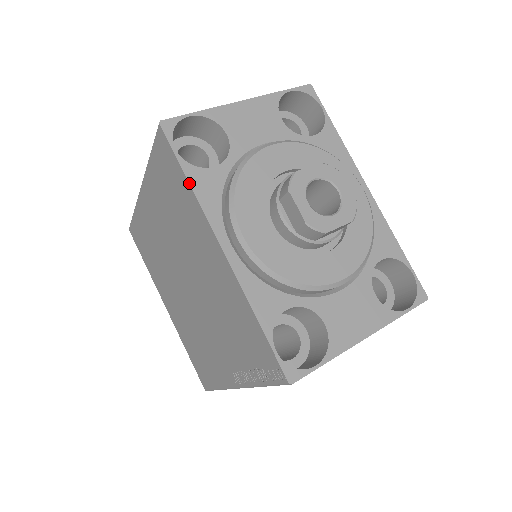
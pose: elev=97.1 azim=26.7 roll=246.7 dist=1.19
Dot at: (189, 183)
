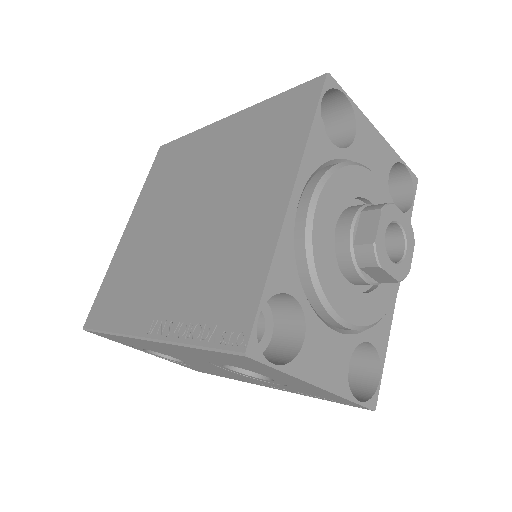
Dot at: (311, 129)
